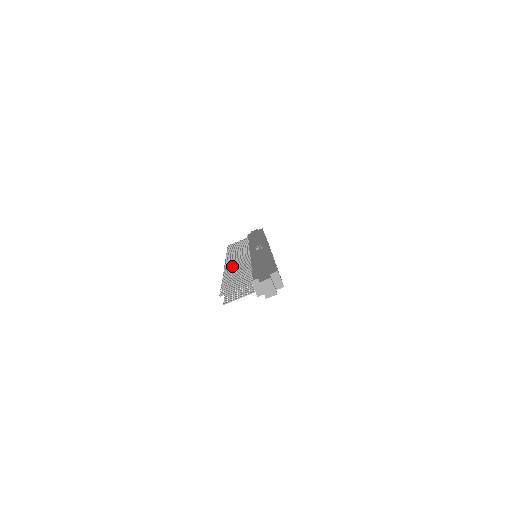
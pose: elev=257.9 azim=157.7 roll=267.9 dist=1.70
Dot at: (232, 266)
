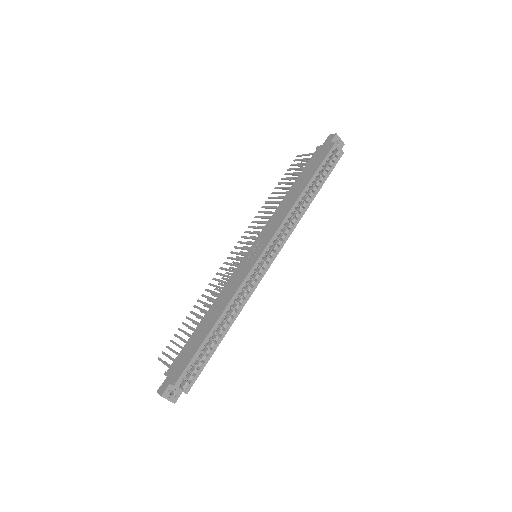
Dot at: (221, 273)
